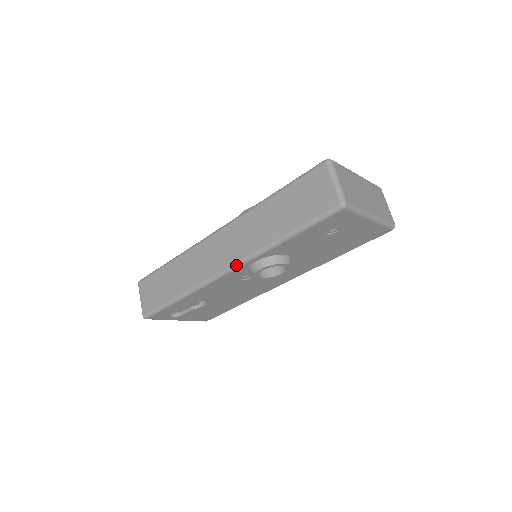
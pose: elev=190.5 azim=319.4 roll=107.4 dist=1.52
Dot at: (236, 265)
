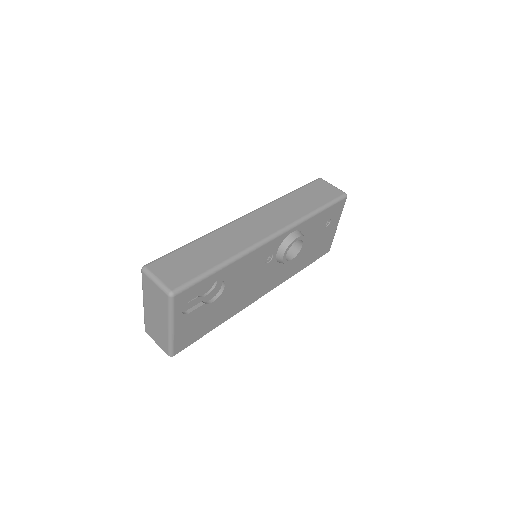
Dot at: (283, 230)
